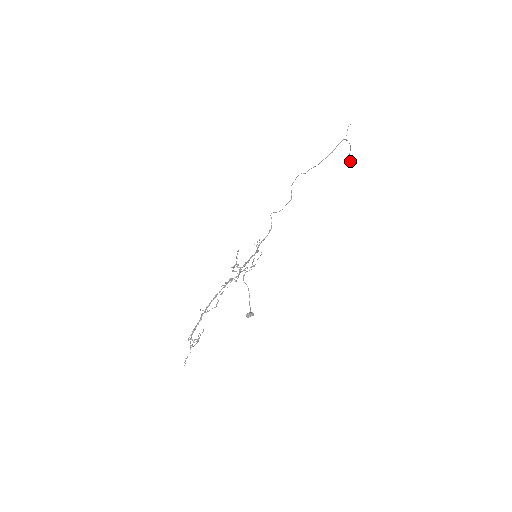
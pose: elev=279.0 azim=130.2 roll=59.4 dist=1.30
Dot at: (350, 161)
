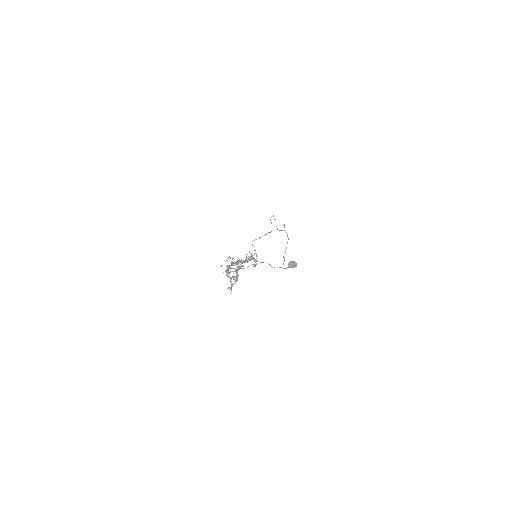
Dot at: (284, 259)
